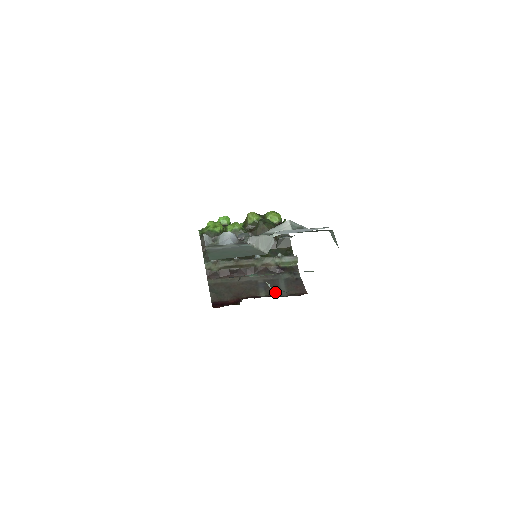
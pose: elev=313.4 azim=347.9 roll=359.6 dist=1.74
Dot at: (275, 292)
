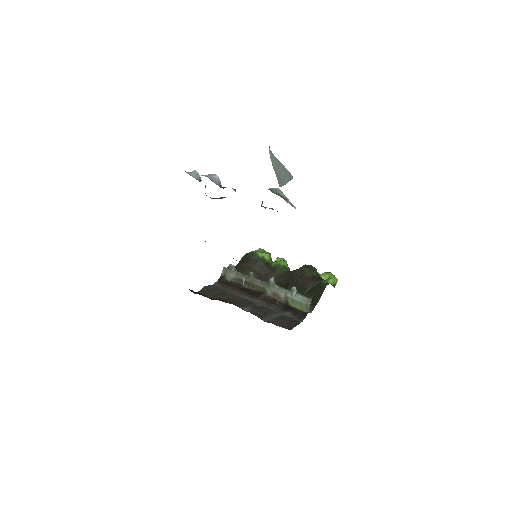
Dot at: (259, 314)
